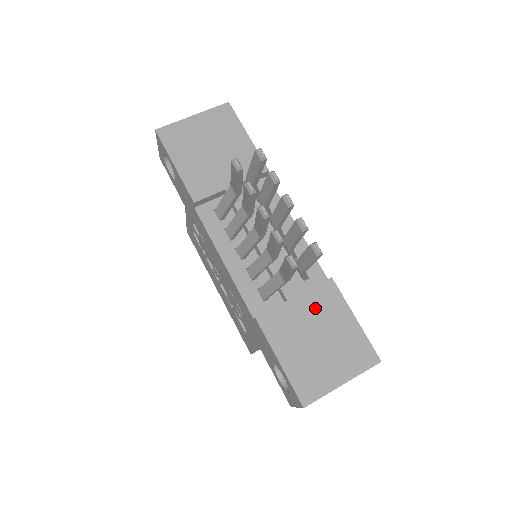
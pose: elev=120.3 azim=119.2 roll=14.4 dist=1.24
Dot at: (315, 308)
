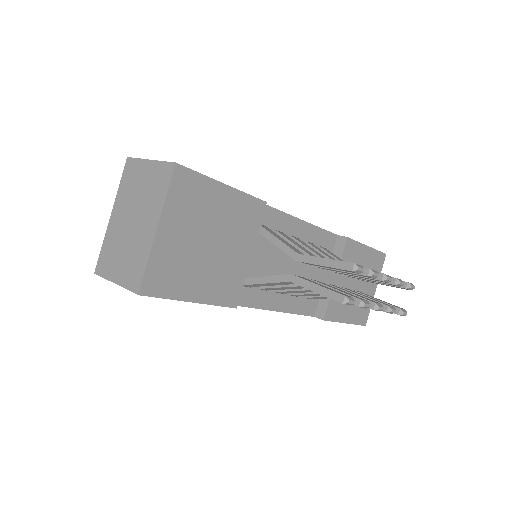
Dot at: occluded
